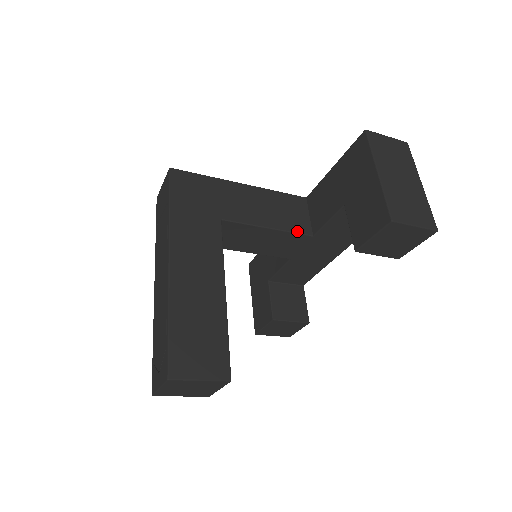
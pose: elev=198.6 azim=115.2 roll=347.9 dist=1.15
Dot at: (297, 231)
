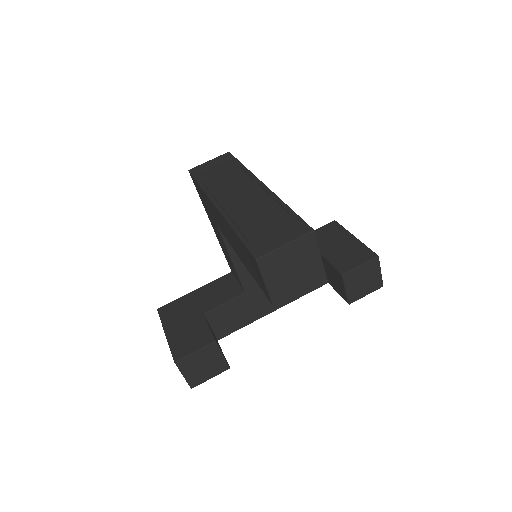
Dot at: occluded
